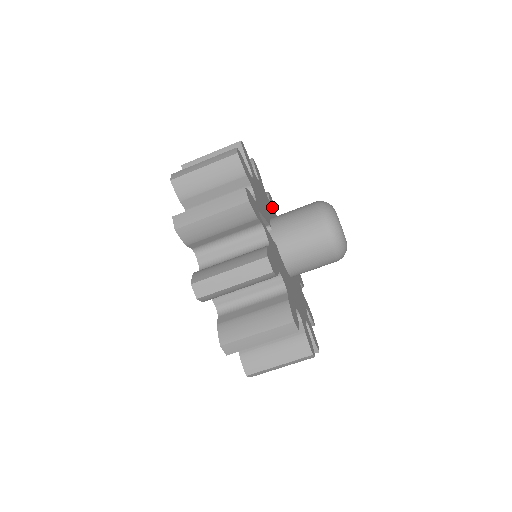
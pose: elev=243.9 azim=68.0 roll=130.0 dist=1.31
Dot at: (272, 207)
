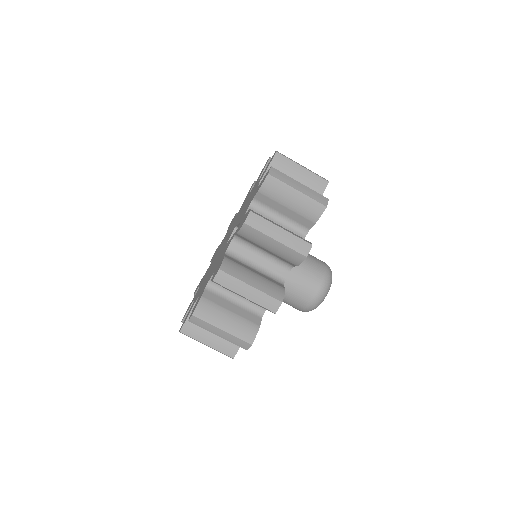
Dot at: occluded
